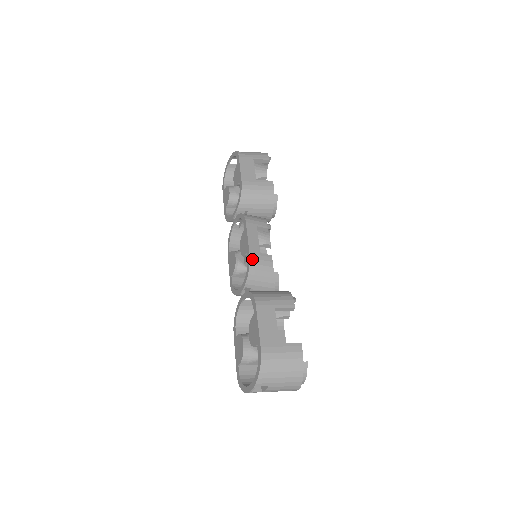
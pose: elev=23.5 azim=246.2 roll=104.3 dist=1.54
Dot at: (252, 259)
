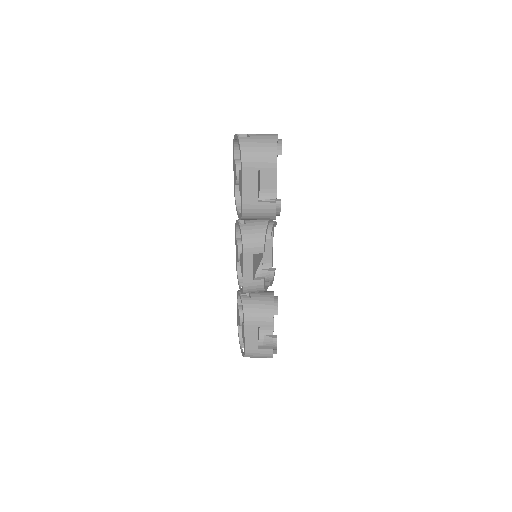
Dot at: (245, 287)
